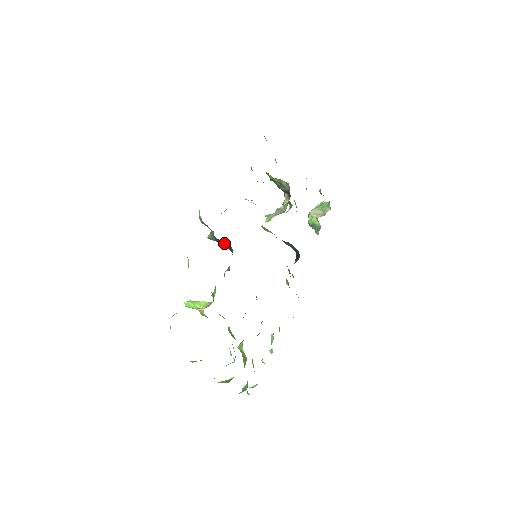
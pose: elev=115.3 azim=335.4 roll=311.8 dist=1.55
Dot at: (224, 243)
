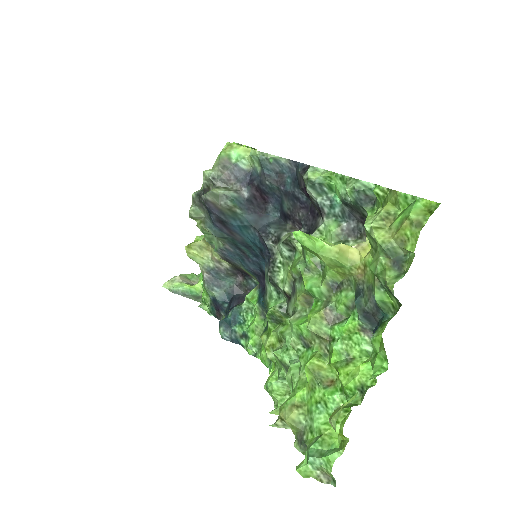
Dot at: (250, 209)
